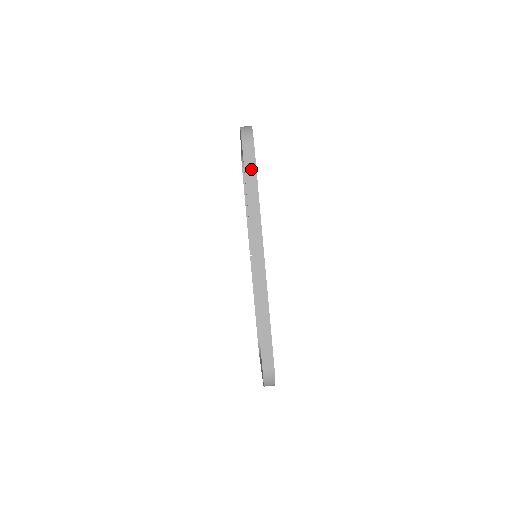
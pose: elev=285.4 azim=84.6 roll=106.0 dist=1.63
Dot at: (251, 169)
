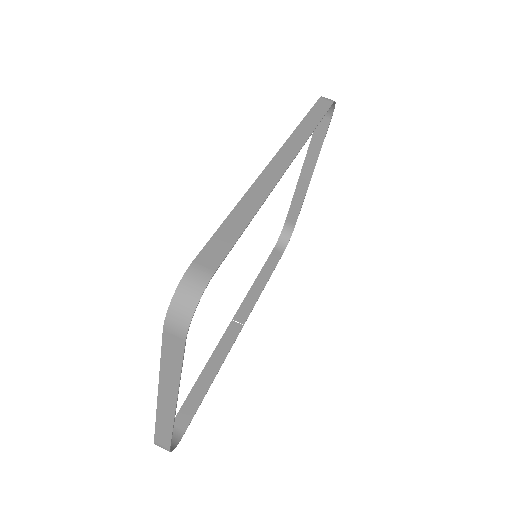
Dot at: (319, 111)
